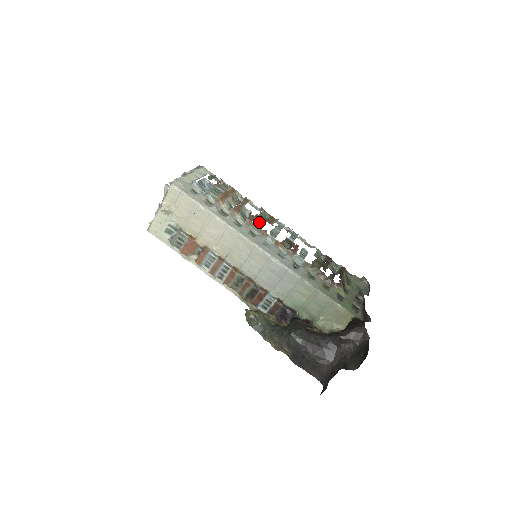
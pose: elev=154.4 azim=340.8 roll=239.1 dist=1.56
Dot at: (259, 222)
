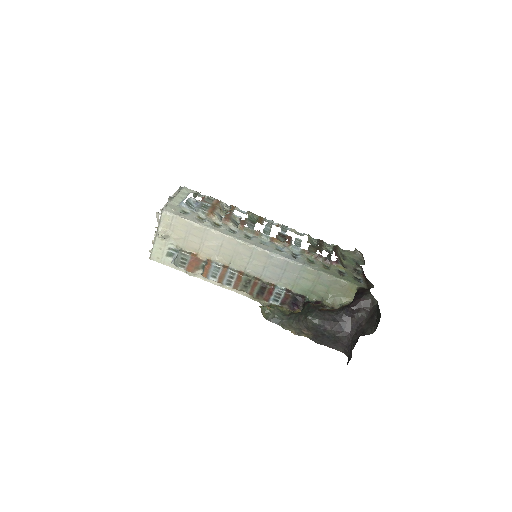
Dot at: (250, 225)
